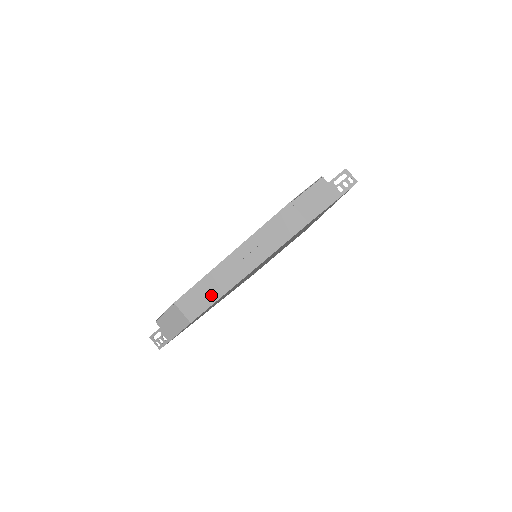
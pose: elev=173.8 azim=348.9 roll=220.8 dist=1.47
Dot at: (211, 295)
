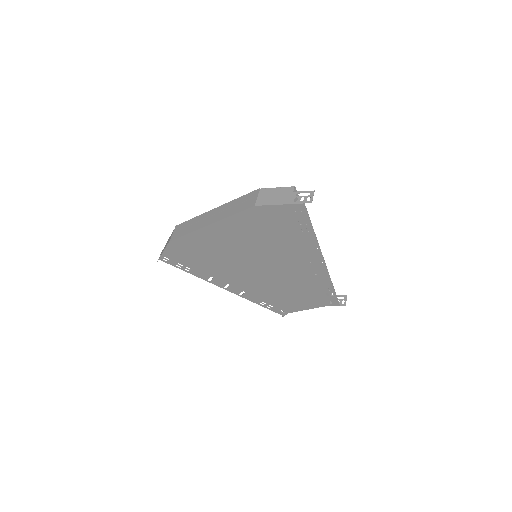
Dot at: (188, 229)
